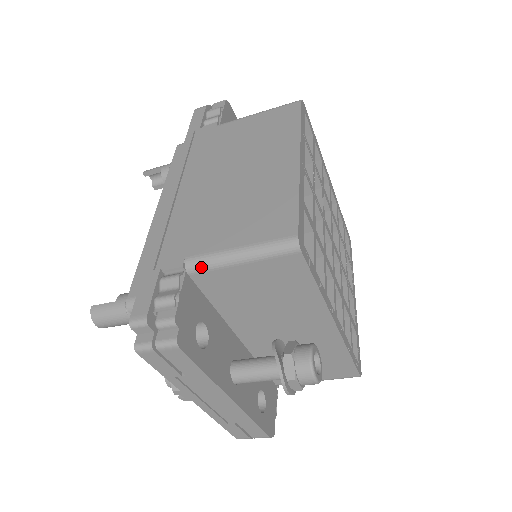
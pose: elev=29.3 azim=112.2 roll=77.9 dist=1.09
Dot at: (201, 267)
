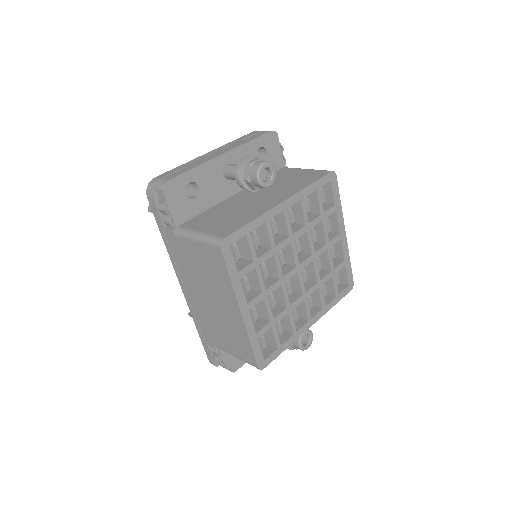
Dot at: occluded
